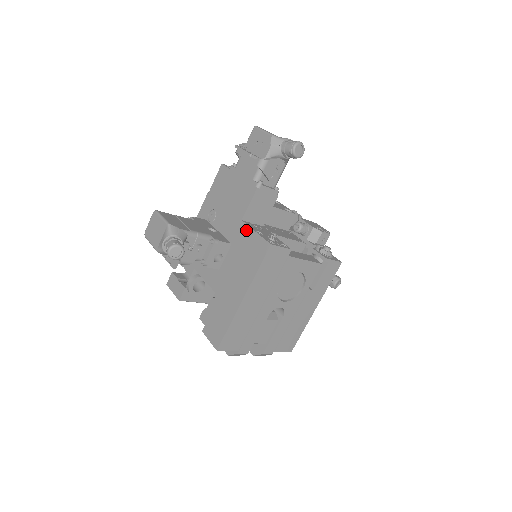
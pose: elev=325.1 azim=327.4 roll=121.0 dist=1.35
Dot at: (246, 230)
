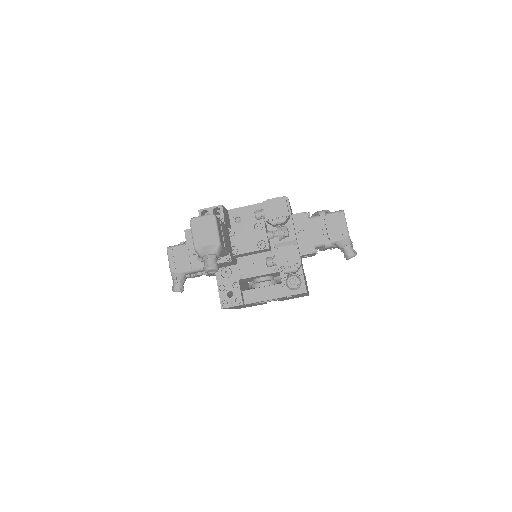
Dot at: (217, 279)
